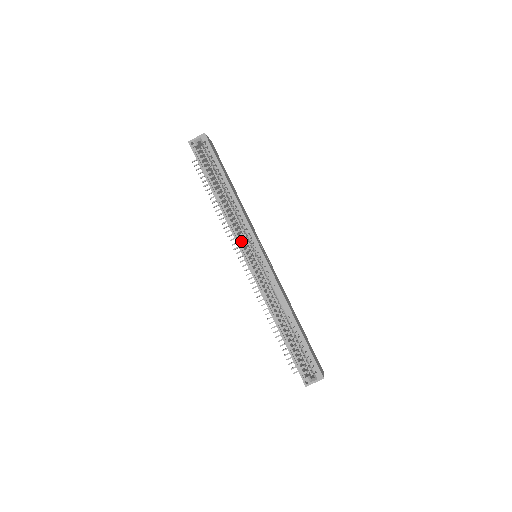
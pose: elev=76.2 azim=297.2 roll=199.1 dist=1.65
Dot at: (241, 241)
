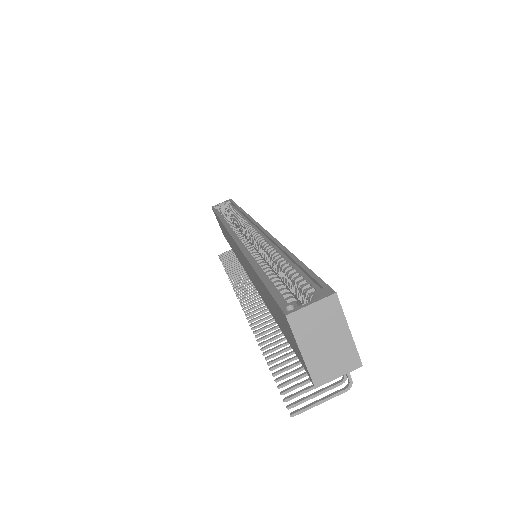
Dot at: (235, 231)
